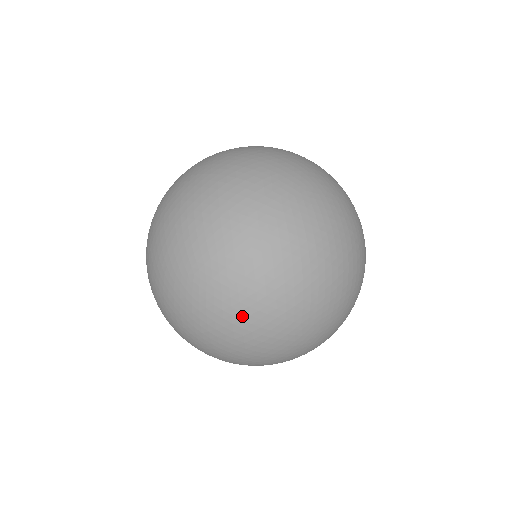
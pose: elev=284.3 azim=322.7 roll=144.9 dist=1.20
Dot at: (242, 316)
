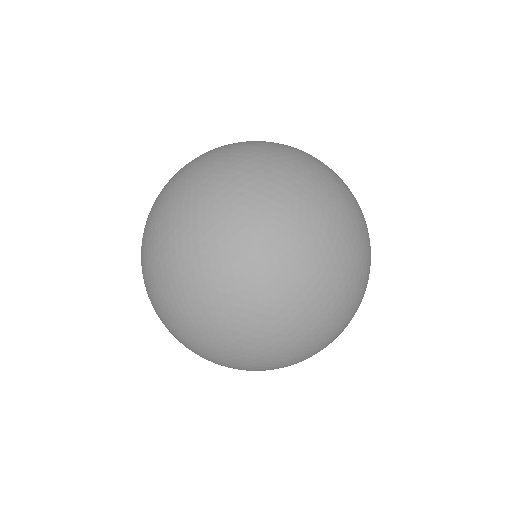
Dot at: (215, 211)
